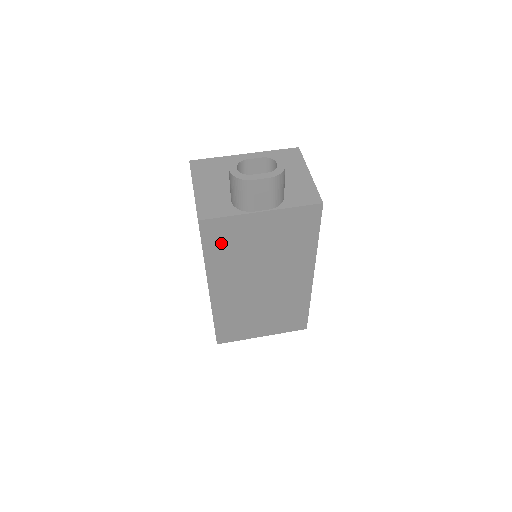
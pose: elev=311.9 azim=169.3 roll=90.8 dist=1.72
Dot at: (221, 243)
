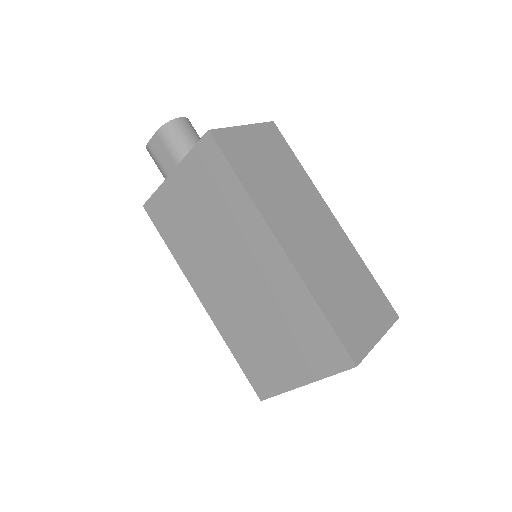
Dot at: (170, 226)
